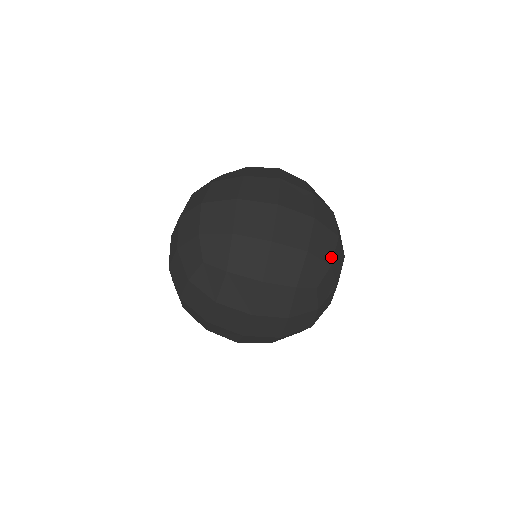
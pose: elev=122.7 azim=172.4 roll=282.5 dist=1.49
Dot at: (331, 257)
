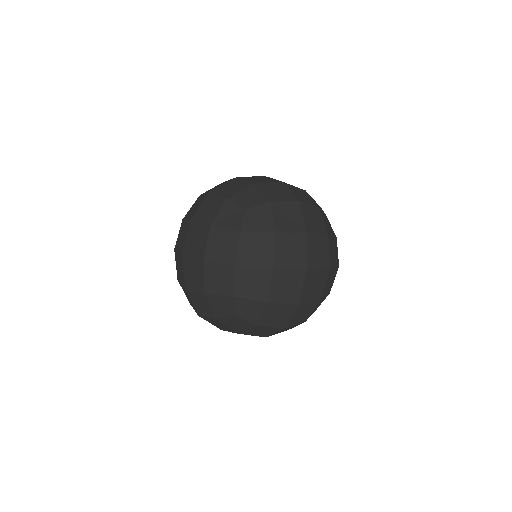
Dot at: (276, 200)
